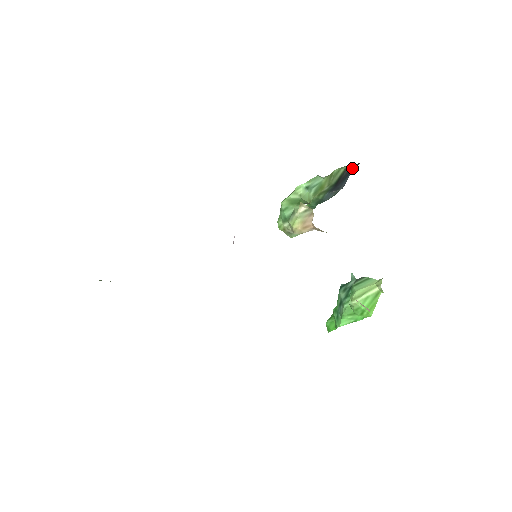
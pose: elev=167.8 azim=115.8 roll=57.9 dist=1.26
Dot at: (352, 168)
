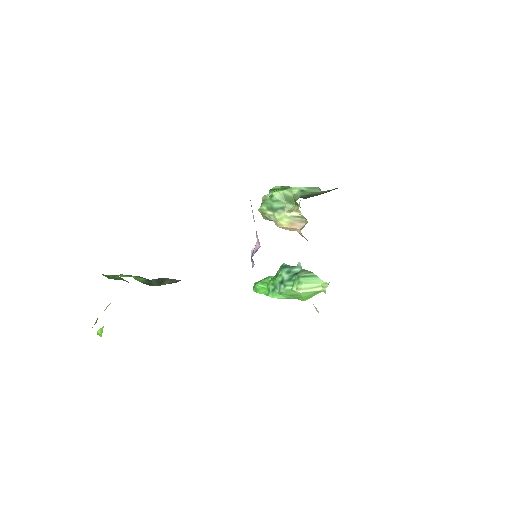
Dot at: occluded
